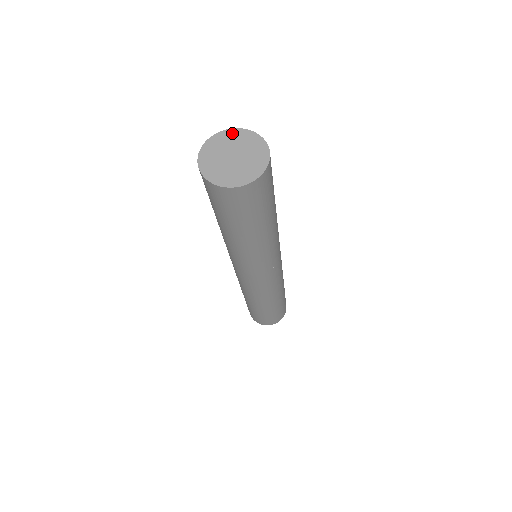
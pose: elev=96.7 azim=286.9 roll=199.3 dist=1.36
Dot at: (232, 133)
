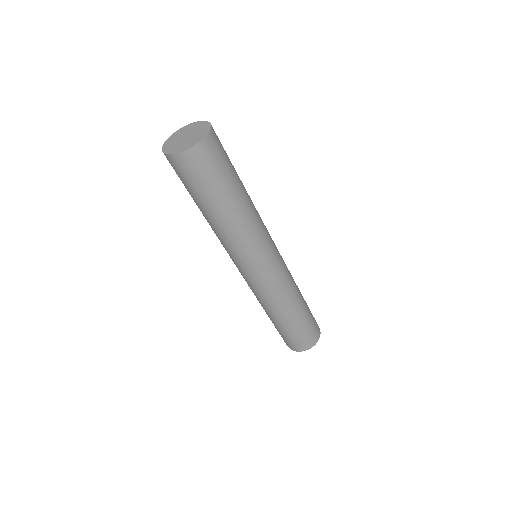
Dot at: (181, 130)
